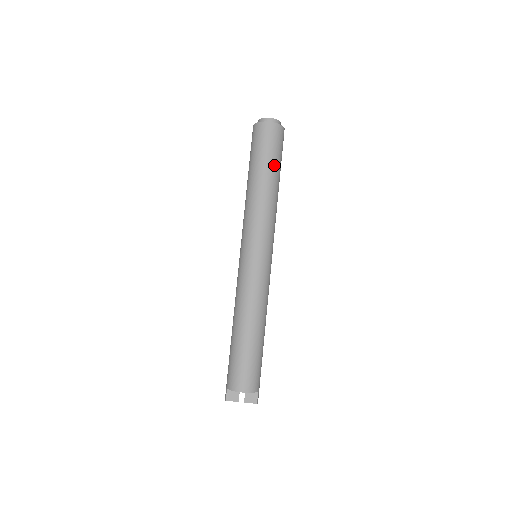
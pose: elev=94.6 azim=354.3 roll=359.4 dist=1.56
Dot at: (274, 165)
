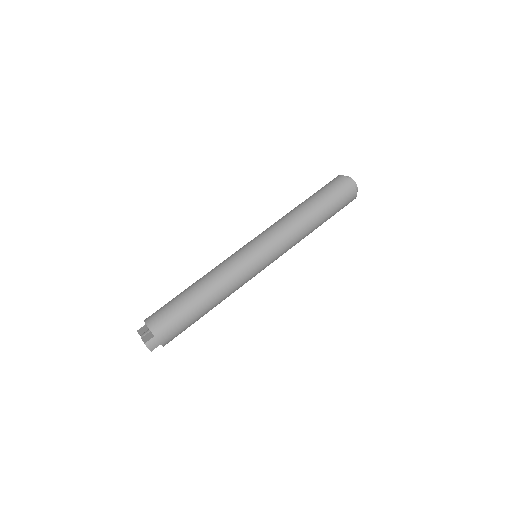
Dot at: (319, 199)
